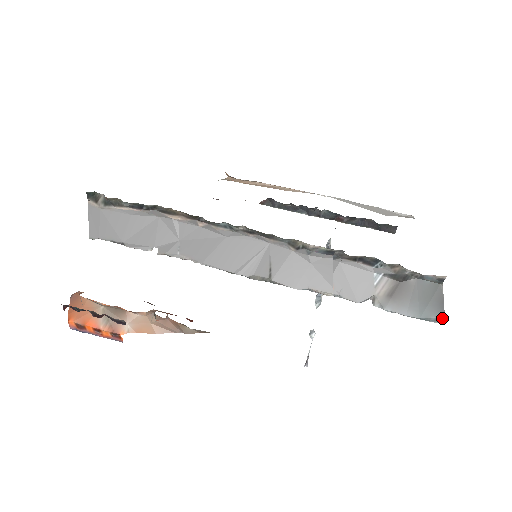
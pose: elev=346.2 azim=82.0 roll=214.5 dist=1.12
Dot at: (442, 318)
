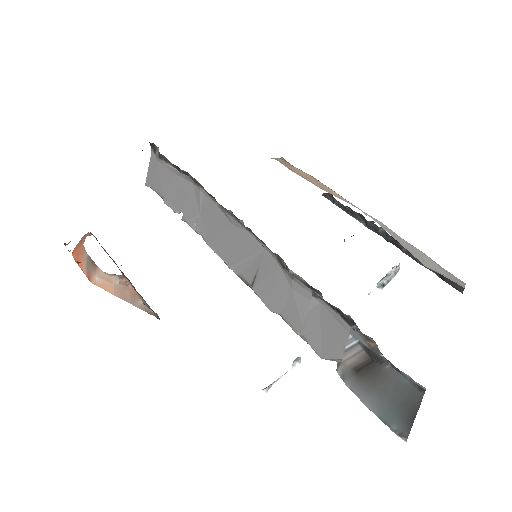
Dot at: (405, 434)
